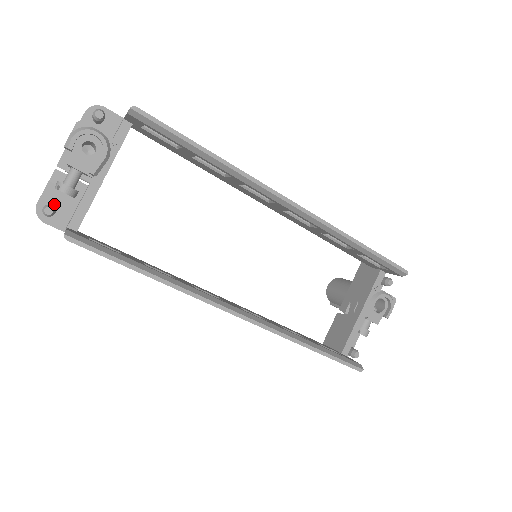
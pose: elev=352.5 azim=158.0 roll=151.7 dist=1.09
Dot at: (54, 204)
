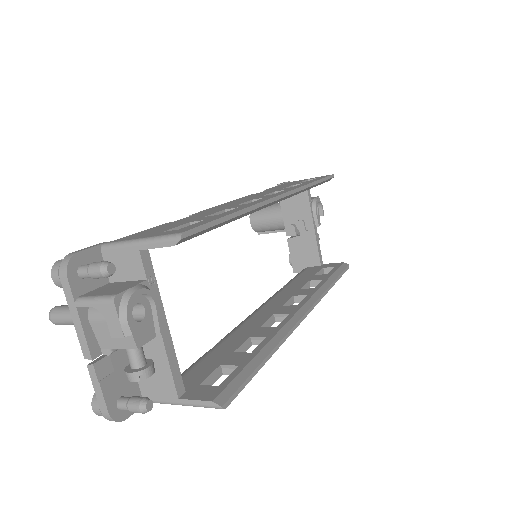
Dot at: (119, 394)
